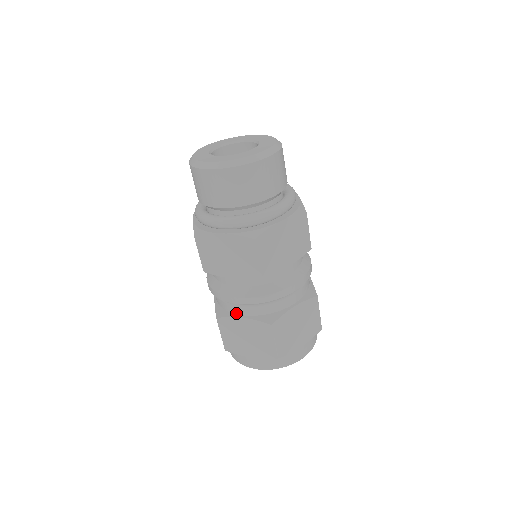
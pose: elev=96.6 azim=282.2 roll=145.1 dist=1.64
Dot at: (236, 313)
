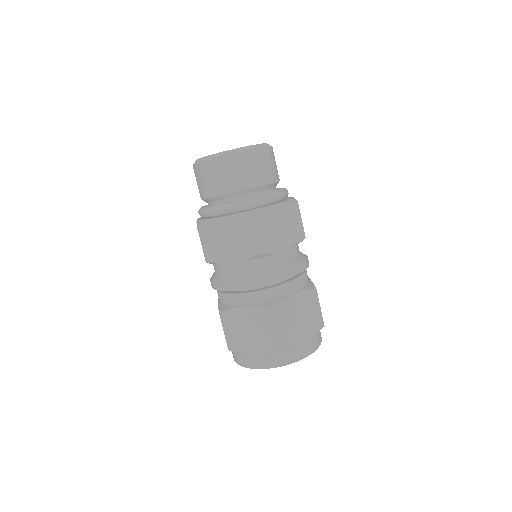
Dot at: (237, 304)
